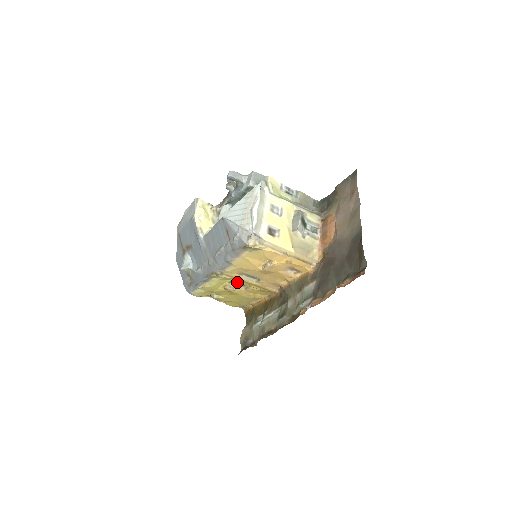
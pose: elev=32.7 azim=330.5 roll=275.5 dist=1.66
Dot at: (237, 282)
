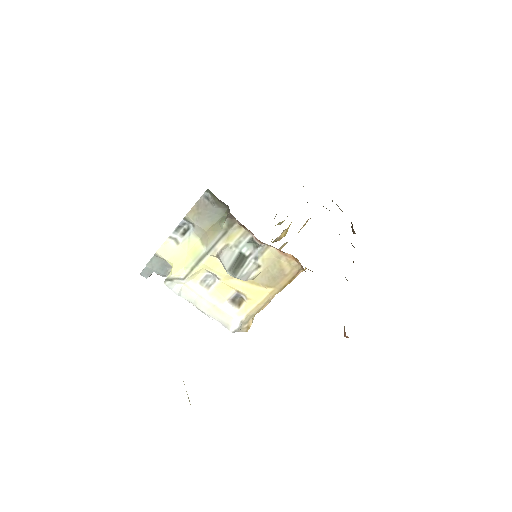
Dot at: occluded
